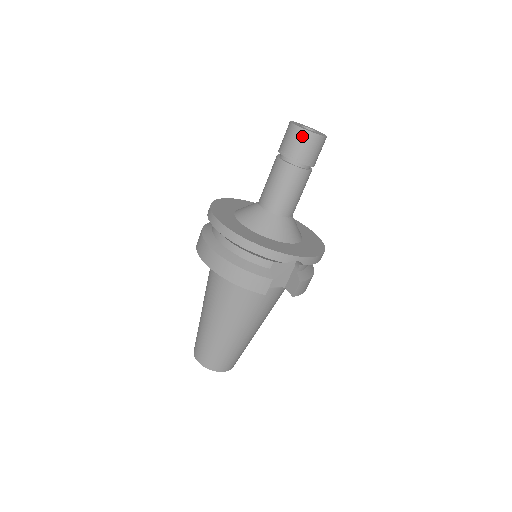
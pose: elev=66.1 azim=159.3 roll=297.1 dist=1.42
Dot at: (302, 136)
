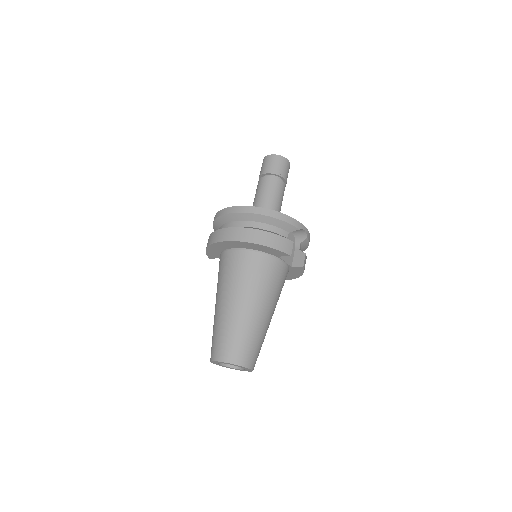
Dot at: (280, 160)
